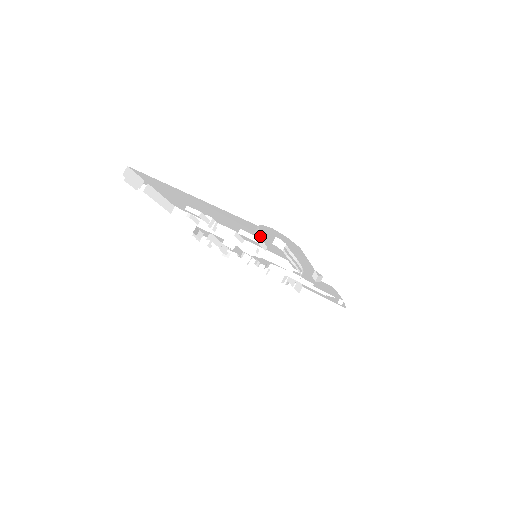
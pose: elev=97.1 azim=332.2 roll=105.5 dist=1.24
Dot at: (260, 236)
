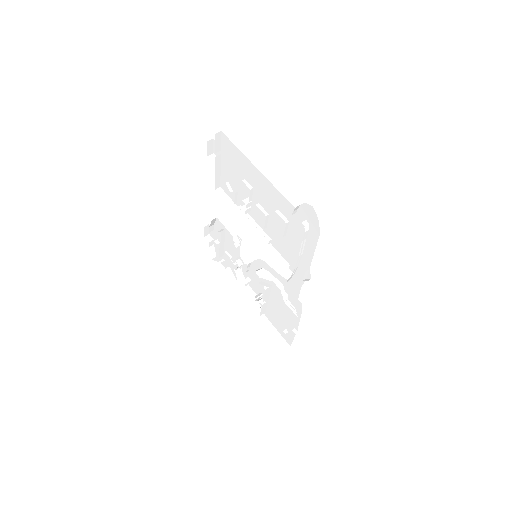
Dot at: (285, 225)
